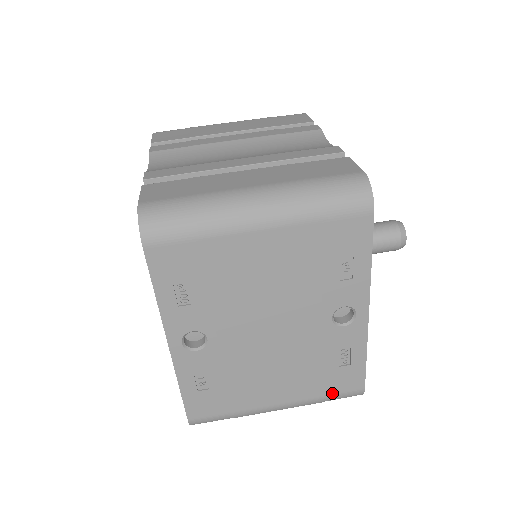
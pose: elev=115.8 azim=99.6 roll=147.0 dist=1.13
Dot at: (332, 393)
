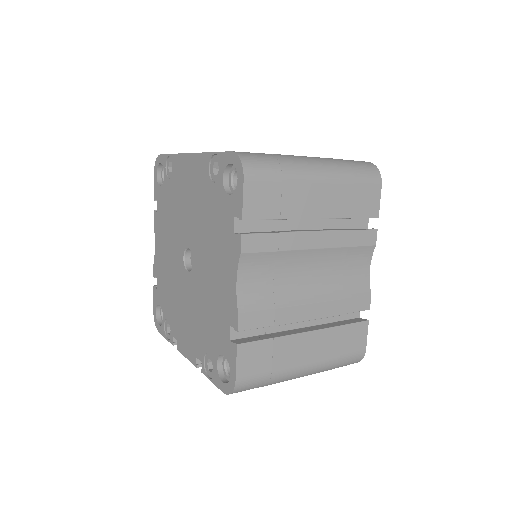
Dot at: occluded
